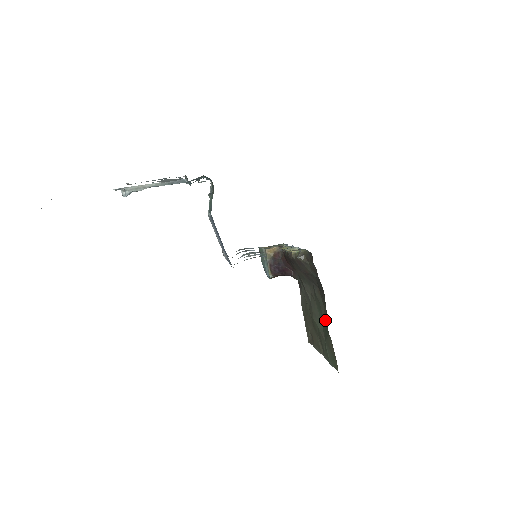
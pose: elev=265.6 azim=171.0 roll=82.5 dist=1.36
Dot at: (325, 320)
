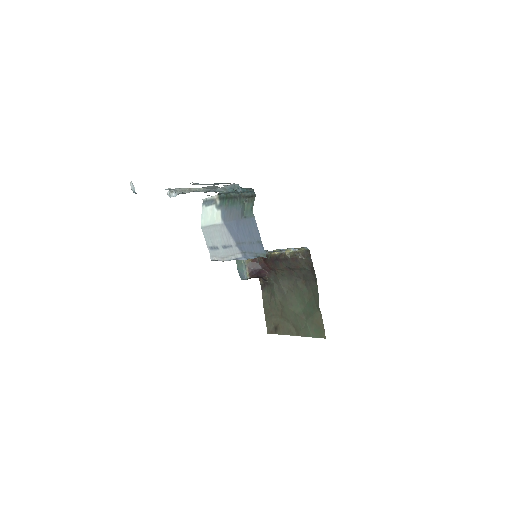
Dot at: (310, 302)
